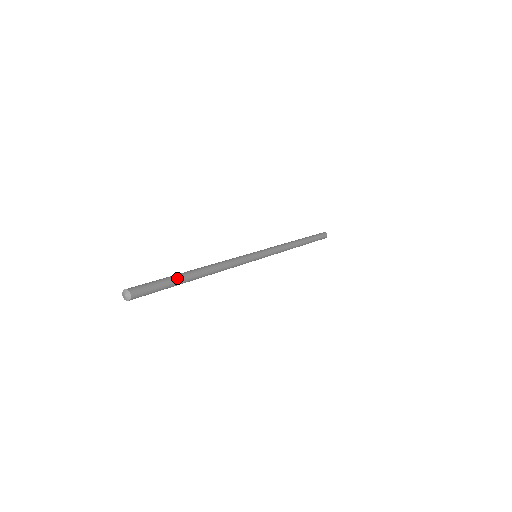
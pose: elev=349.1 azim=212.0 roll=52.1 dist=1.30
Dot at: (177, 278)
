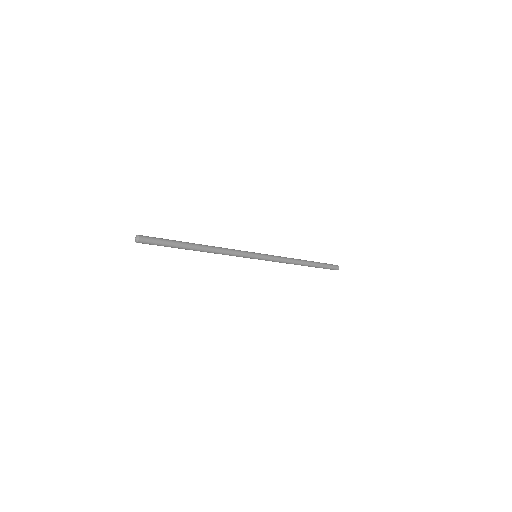
Dot at: (178, 244)
